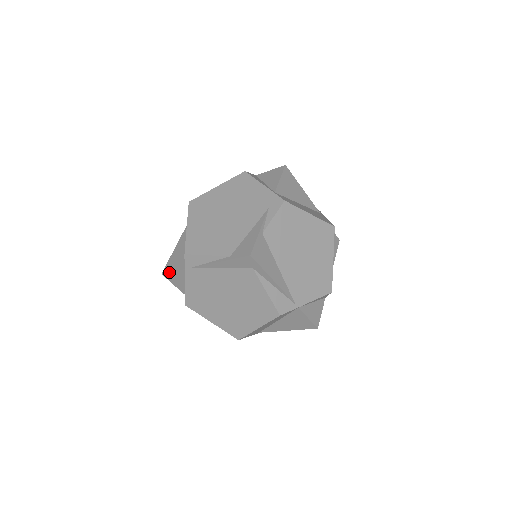
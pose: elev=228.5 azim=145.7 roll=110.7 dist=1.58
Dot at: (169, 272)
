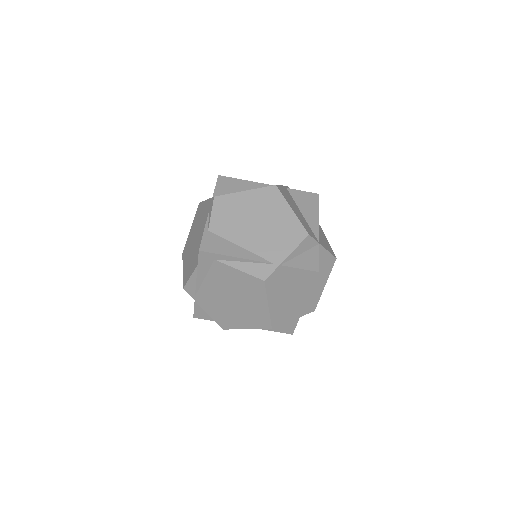
Dot at: occluded
